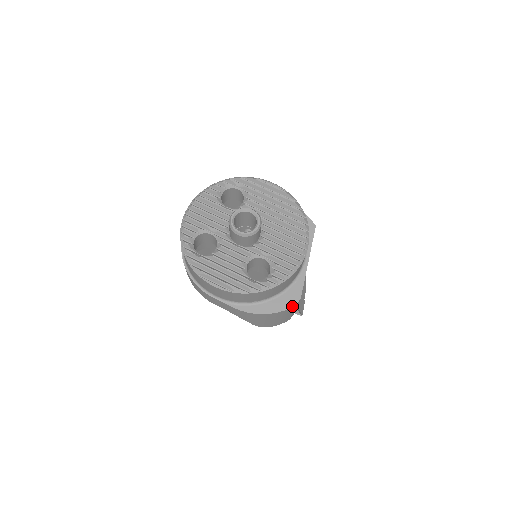
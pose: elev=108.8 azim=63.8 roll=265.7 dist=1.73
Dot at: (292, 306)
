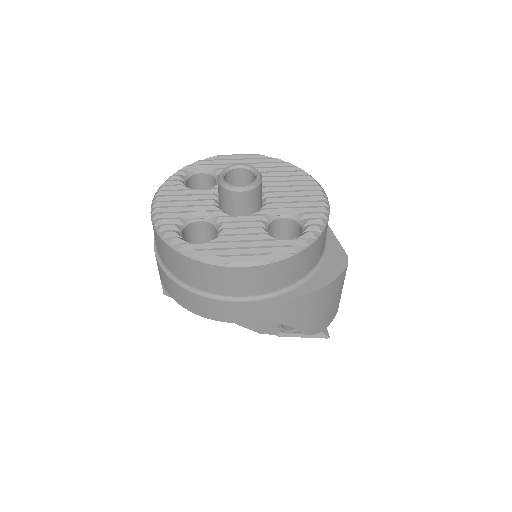
Dot at: (345, 267)
